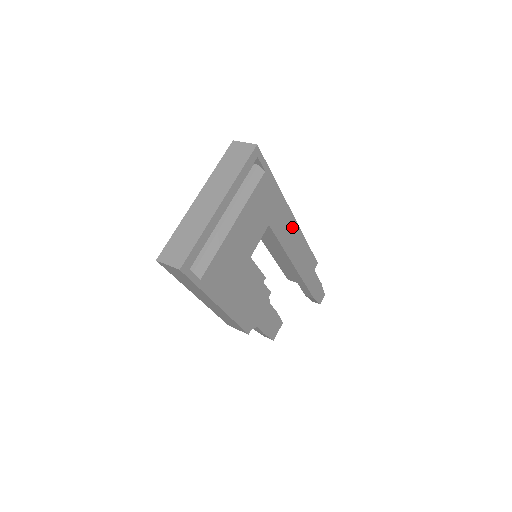
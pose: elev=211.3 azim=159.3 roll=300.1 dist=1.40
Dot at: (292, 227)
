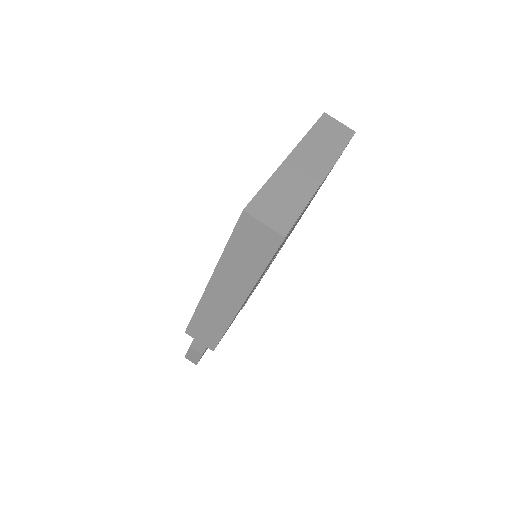
Dot at: occluded
